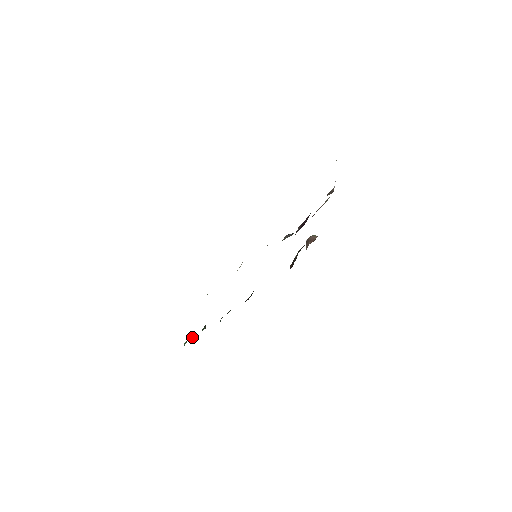
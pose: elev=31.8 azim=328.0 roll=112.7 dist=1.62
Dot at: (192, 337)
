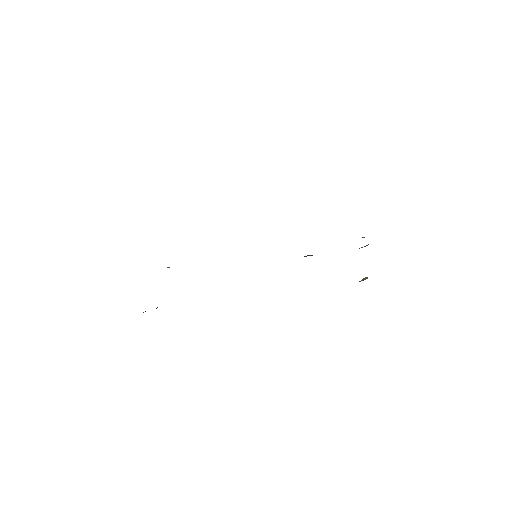
Dot at: occluded
